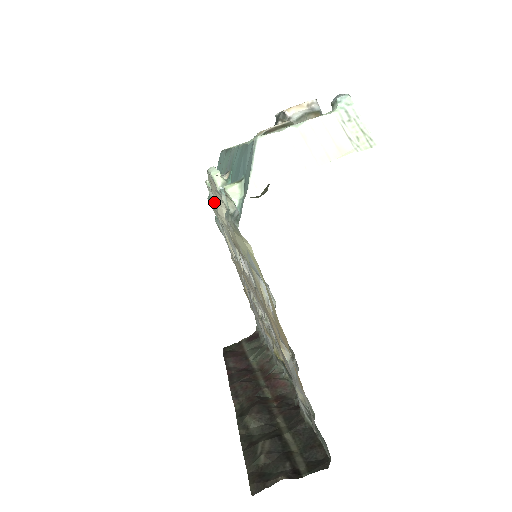
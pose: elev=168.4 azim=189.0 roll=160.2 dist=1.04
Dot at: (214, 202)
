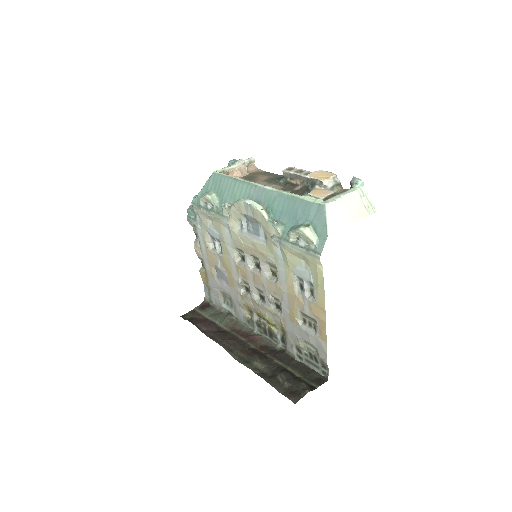
Dot at: (223, 216)
